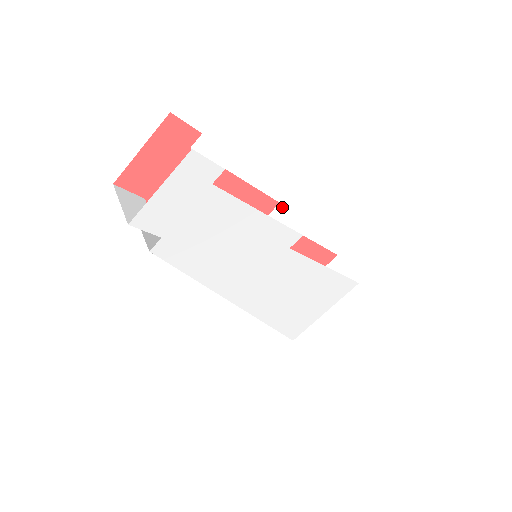
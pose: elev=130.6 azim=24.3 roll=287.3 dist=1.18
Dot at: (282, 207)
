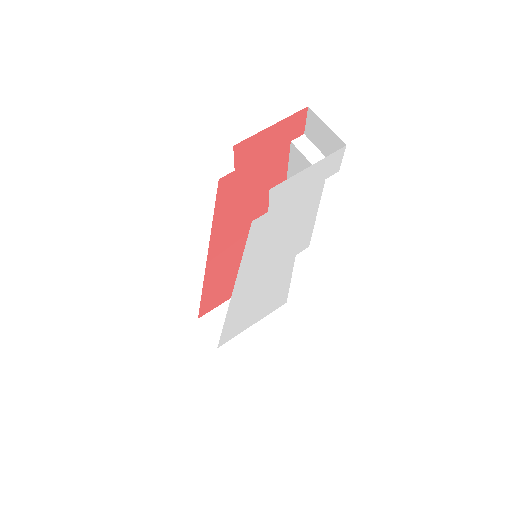
Dot at: occluded
